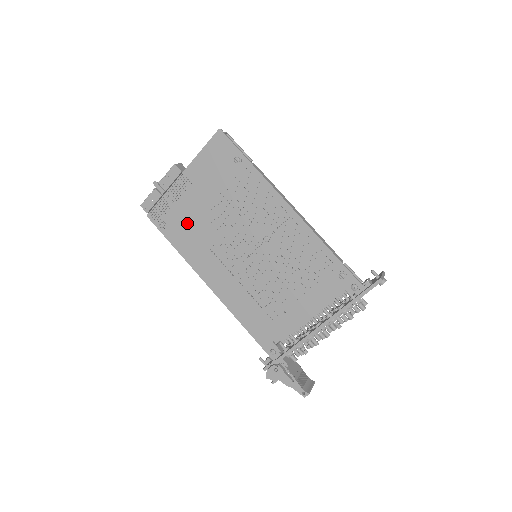
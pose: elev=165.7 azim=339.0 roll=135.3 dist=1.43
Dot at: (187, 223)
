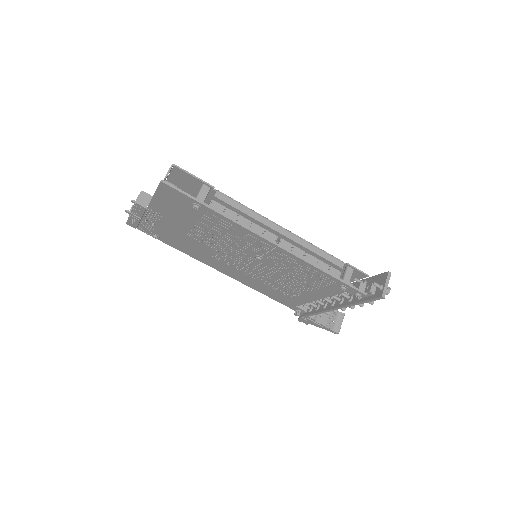
Dot at: (177, 238)
